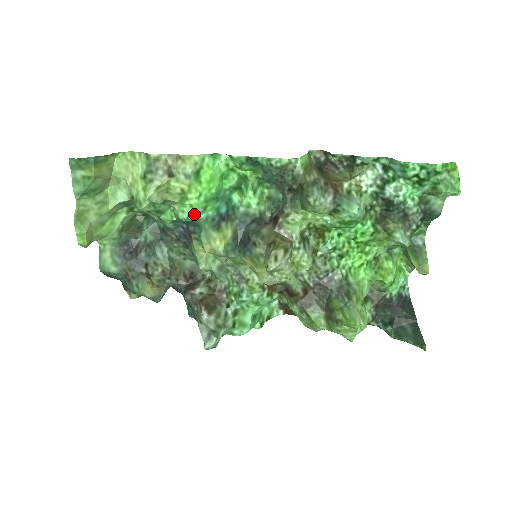
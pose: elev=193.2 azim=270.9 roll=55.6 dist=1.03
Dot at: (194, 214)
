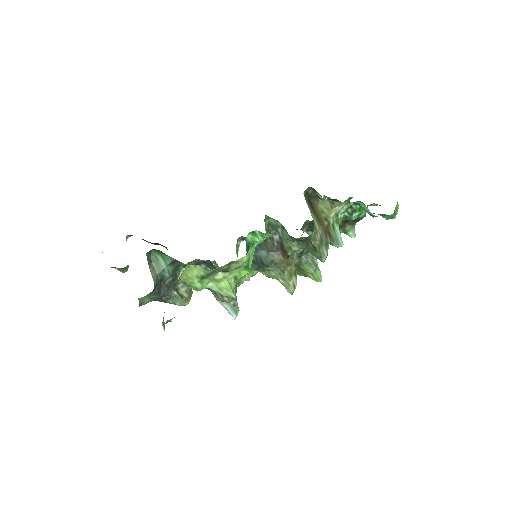
Dot at: occluded
